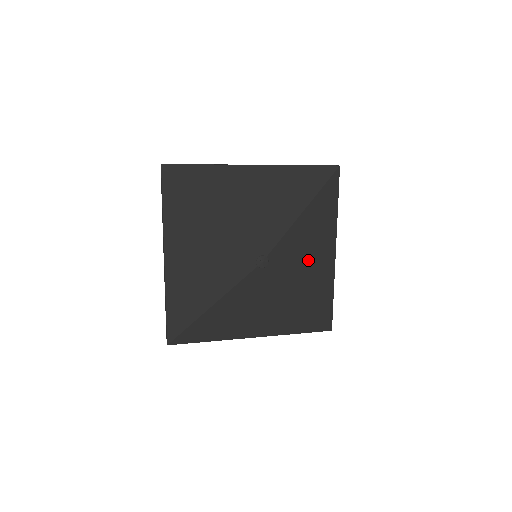
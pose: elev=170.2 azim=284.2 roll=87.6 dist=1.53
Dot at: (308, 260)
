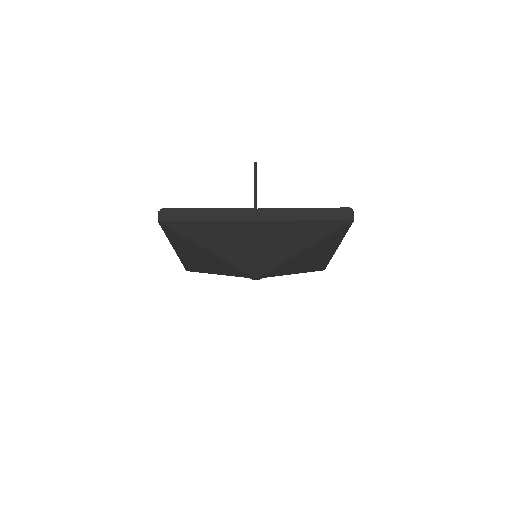
Dot at: (304, 262)
